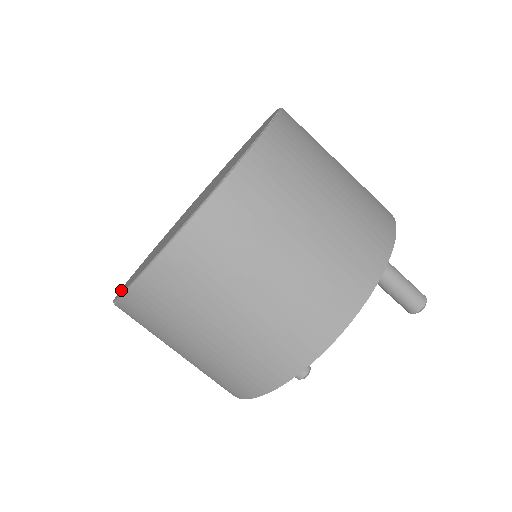
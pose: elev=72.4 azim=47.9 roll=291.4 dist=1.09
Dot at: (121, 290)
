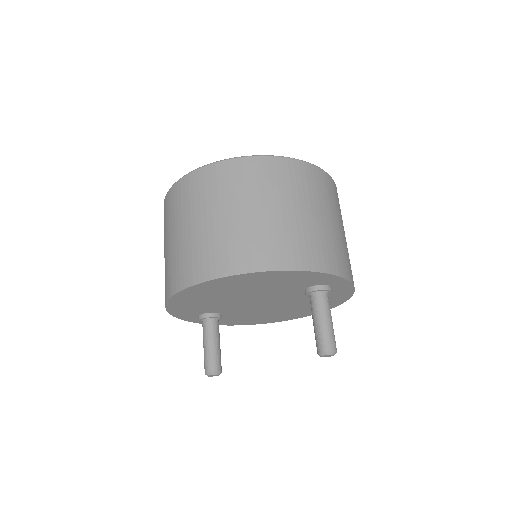
Dot at: occluded
